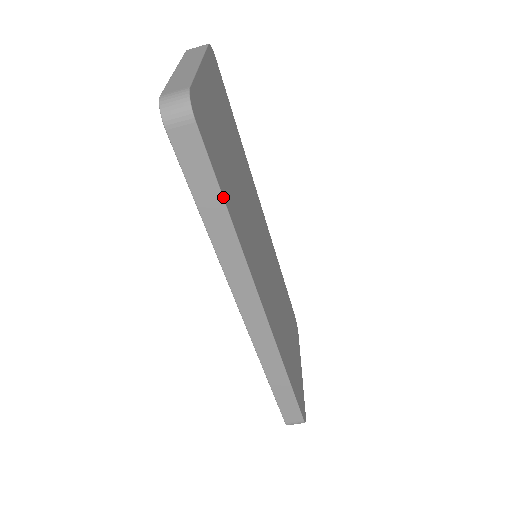
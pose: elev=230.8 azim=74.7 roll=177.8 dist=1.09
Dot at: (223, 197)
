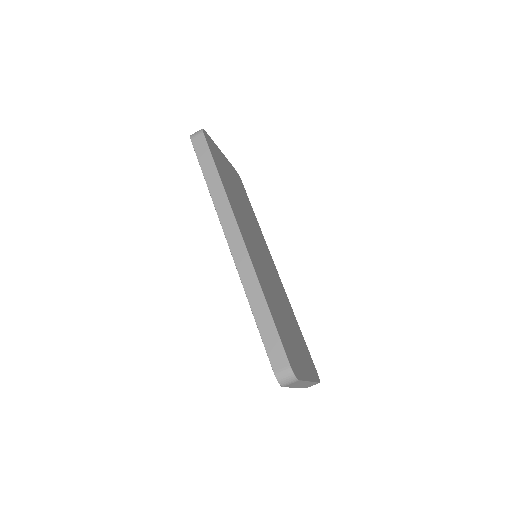
Dot at: (215, 165)
